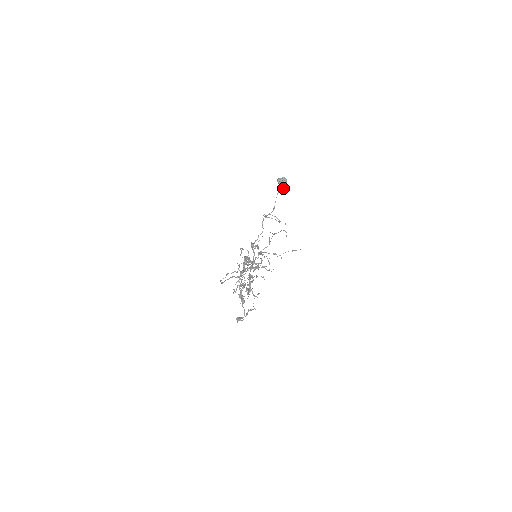
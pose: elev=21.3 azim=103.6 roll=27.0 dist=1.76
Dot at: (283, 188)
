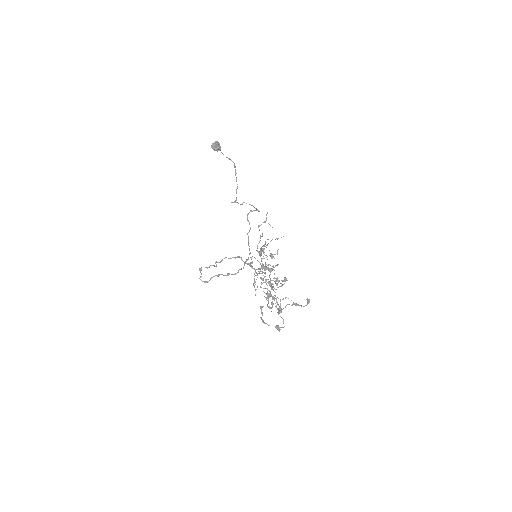
Dot at: occluded
